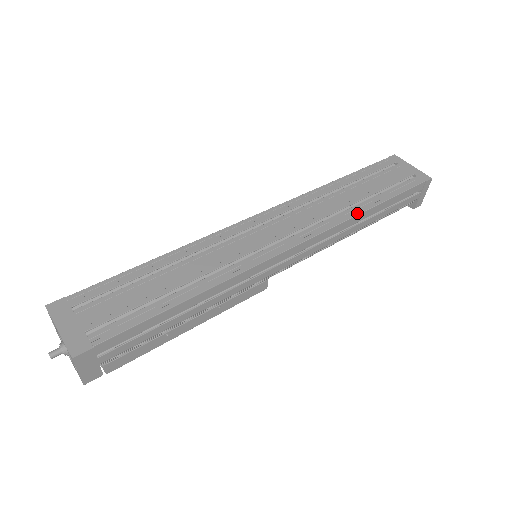
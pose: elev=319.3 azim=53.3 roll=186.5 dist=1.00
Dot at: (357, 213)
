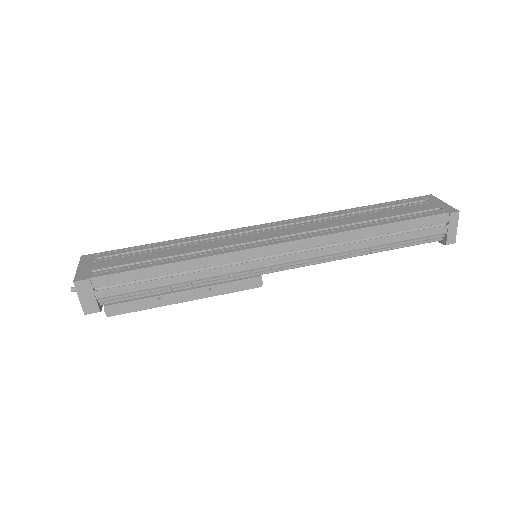
Dot at: (356, 228)
